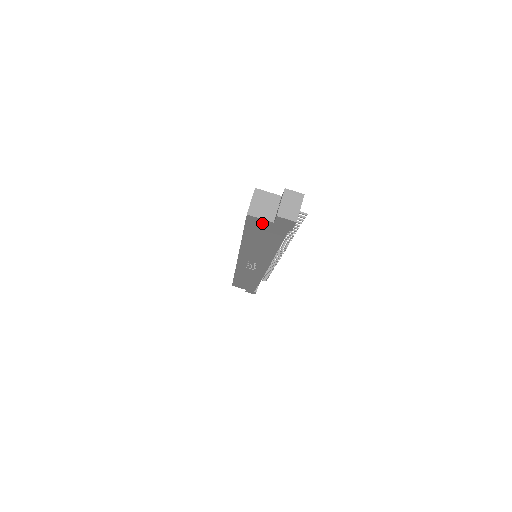
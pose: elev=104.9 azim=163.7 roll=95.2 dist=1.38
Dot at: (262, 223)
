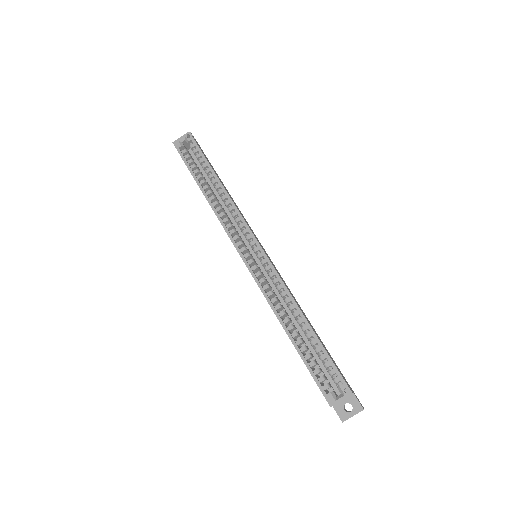
Dot at: occluded
